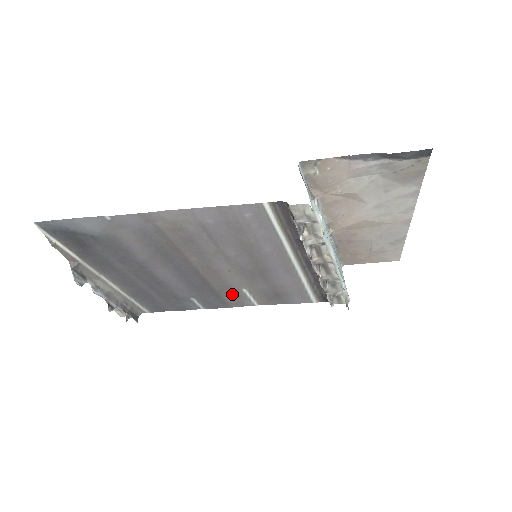
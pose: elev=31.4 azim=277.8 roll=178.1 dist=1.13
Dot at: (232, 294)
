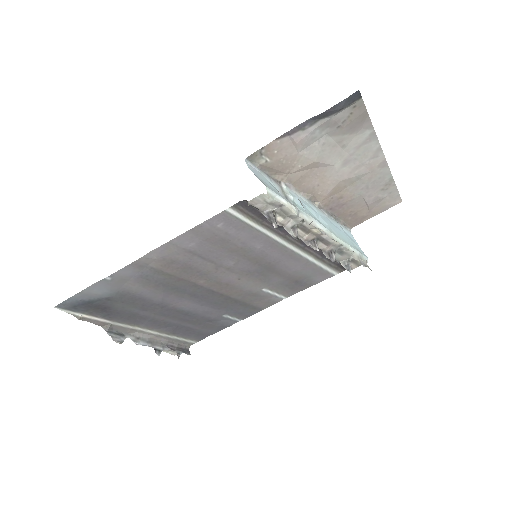
Dot at: (256, 298)
